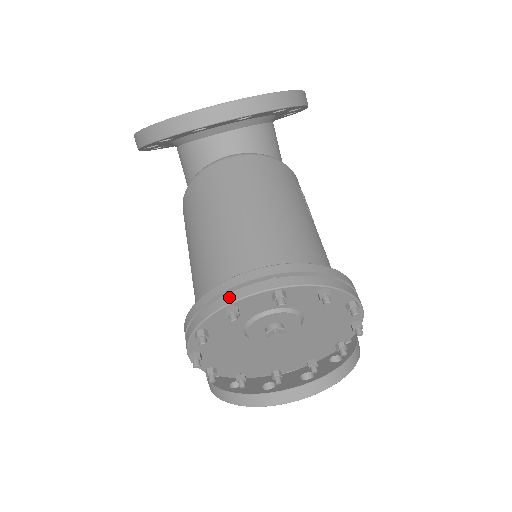
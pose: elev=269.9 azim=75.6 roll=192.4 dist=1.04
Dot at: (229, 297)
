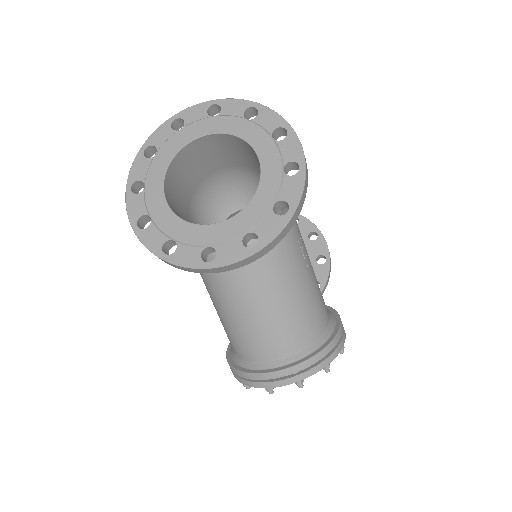
Dot at: (267, 385)
